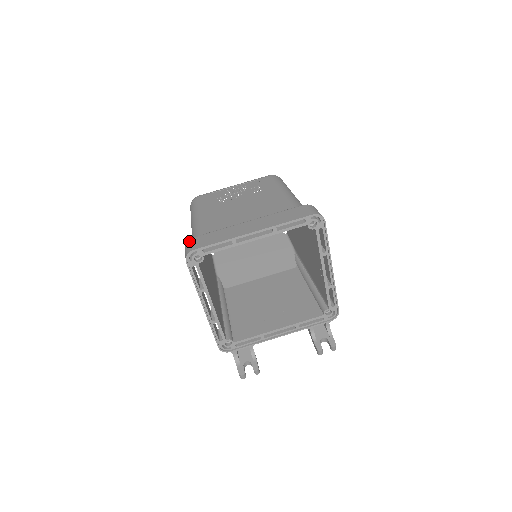
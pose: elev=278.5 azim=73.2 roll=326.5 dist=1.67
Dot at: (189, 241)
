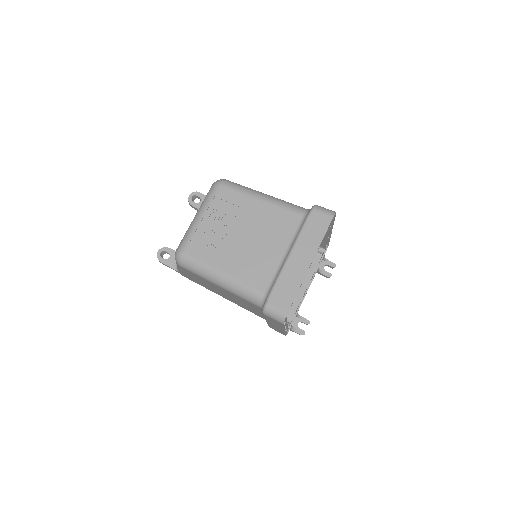
Dot at: (268, 308)
